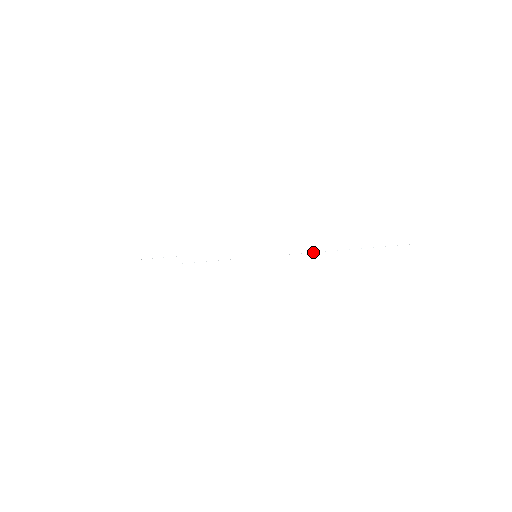
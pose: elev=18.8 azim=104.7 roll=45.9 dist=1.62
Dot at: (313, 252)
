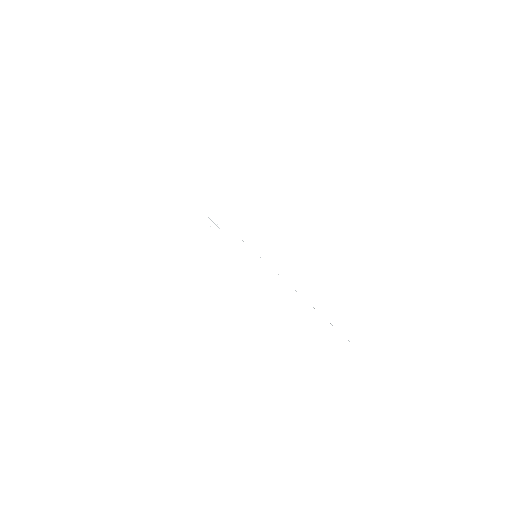
Dot at: occluded
